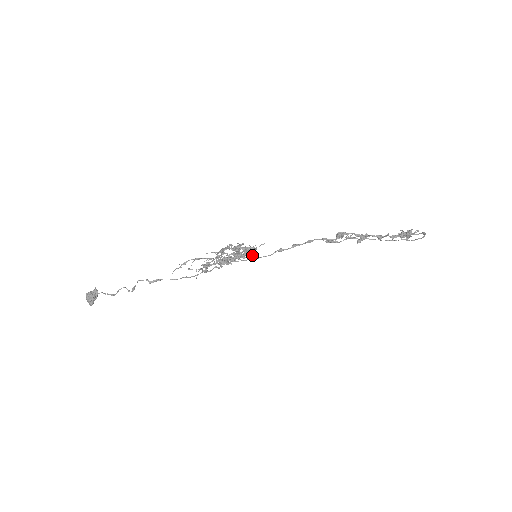
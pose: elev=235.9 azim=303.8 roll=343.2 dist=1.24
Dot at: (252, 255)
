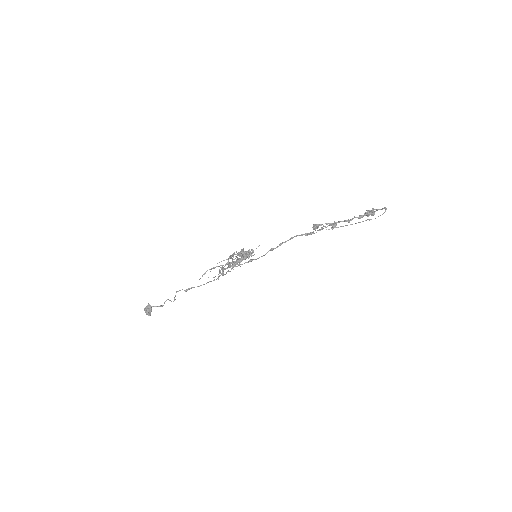
Dot at: (253, 255)
